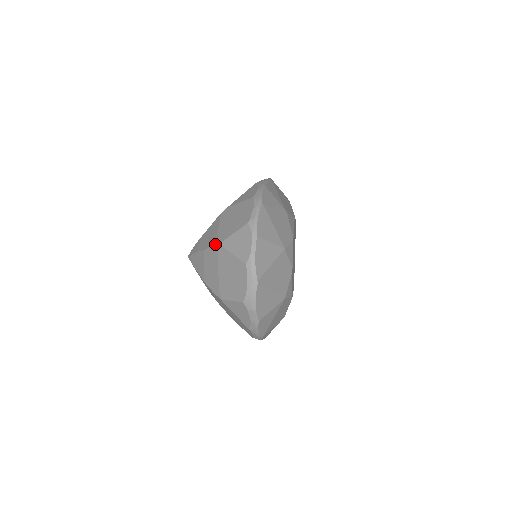
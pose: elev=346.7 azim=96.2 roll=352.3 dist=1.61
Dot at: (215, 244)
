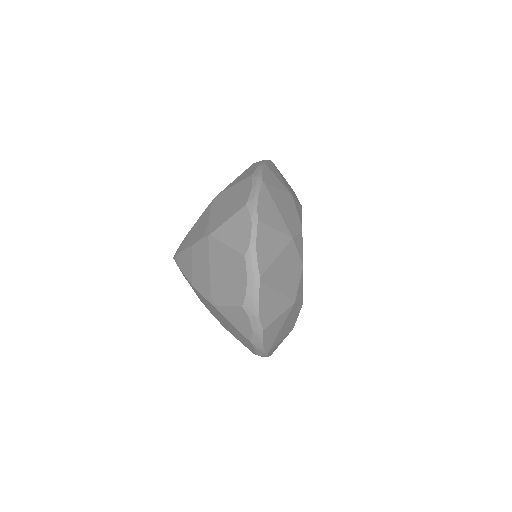
Dot at: (205, 236)
